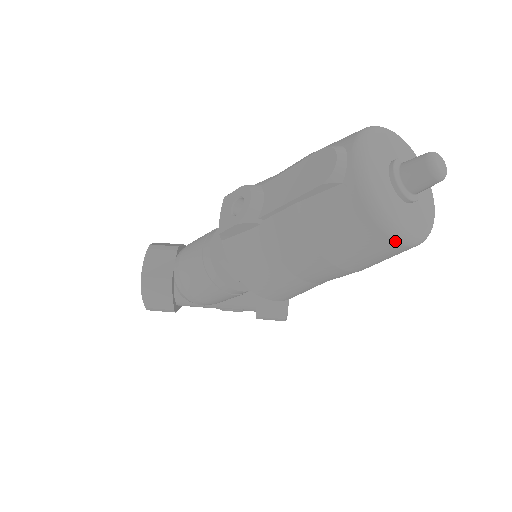
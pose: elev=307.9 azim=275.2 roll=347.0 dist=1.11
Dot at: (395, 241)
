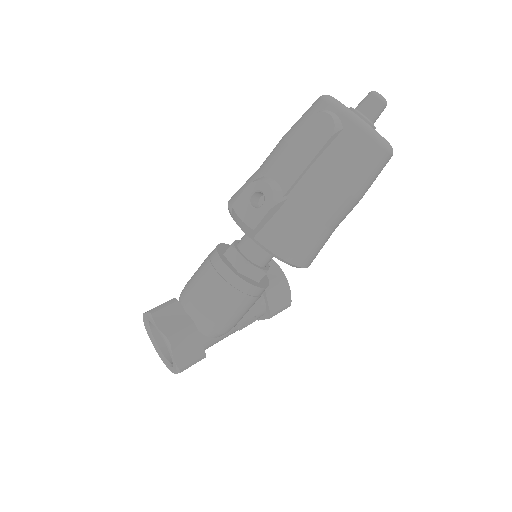
Dot at: (389, 153)
